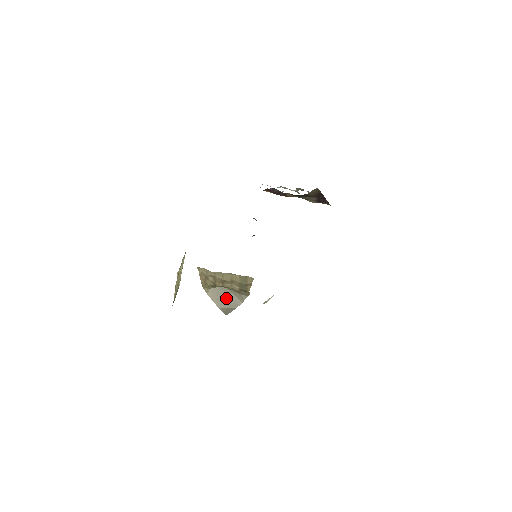
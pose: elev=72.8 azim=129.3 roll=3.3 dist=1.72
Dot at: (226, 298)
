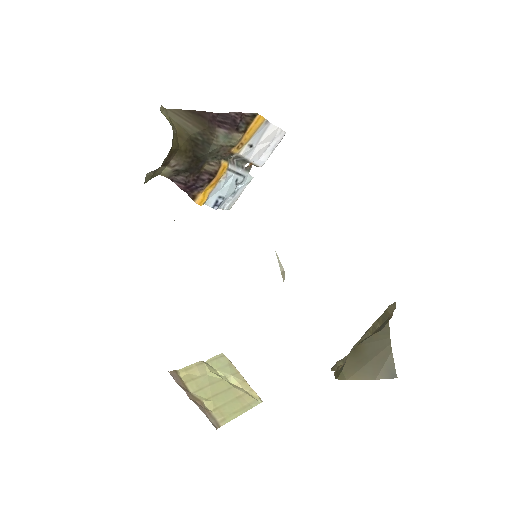
Dot at: (368, 357)
